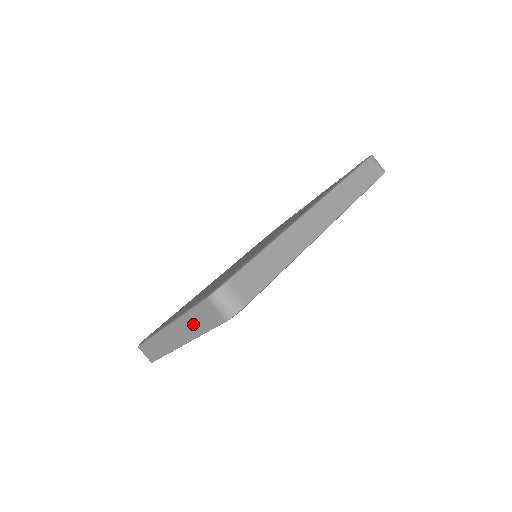
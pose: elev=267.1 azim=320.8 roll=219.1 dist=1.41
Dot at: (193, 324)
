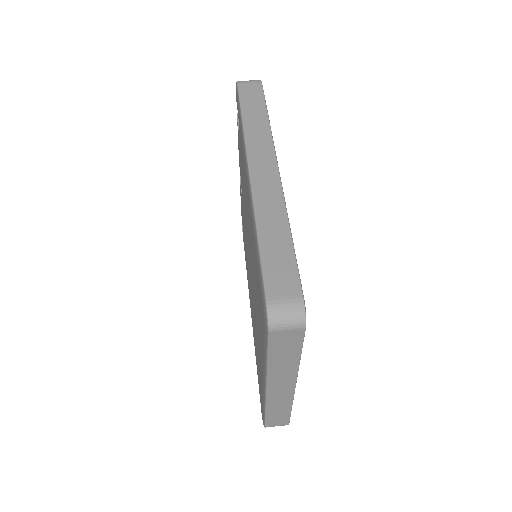
Dot at: (283, 363)
